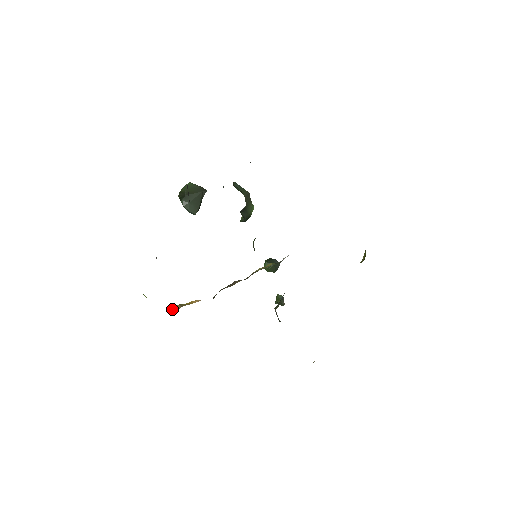
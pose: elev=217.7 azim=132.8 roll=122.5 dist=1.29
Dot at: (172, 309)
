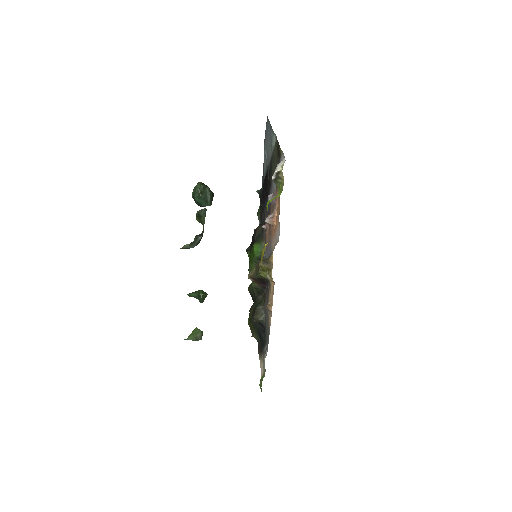
Dot at: occluded
